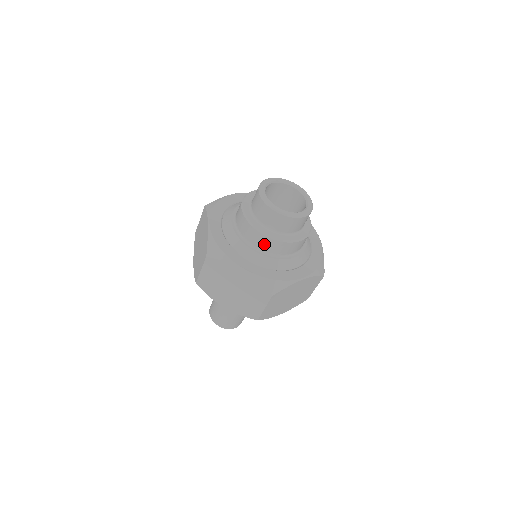
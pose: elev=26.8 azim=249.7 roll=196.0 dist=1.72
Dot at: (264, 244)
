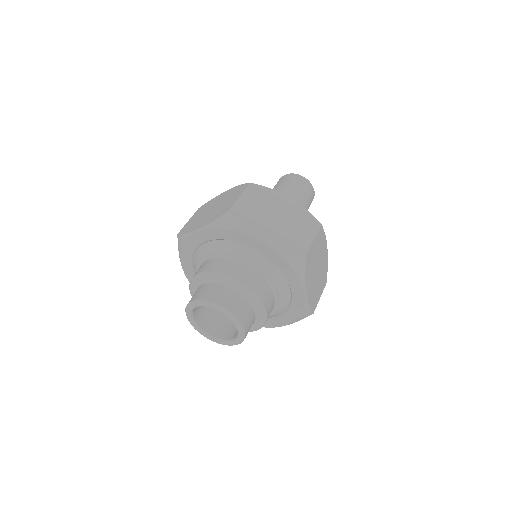
Dot at: occluded
